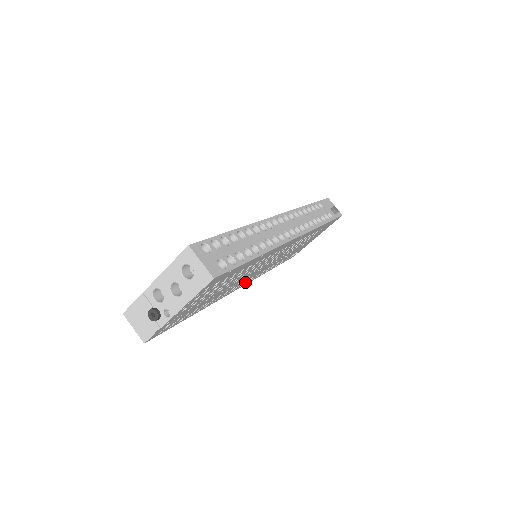
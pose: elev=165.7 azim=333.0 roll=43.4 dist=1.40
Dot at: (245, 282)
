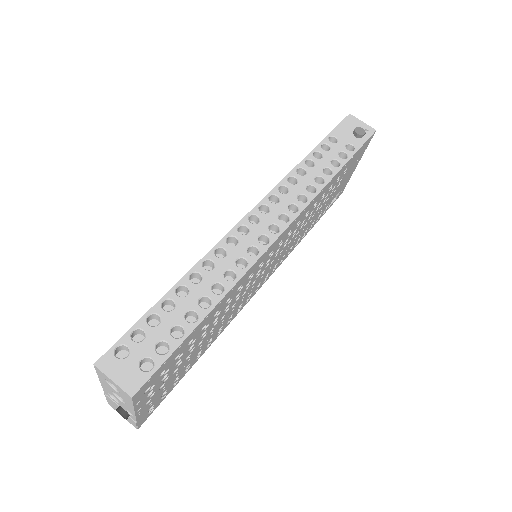
Dot at: (260, 284)
